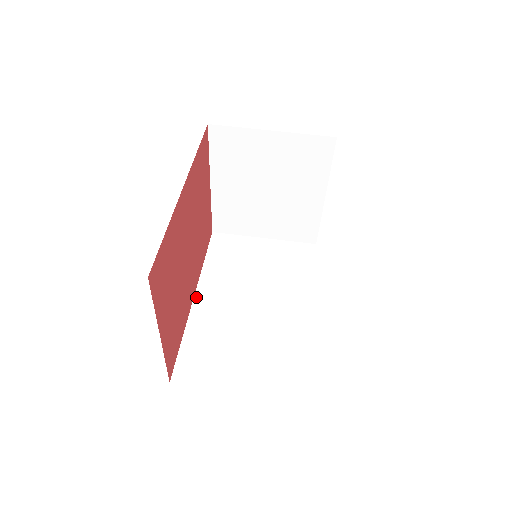
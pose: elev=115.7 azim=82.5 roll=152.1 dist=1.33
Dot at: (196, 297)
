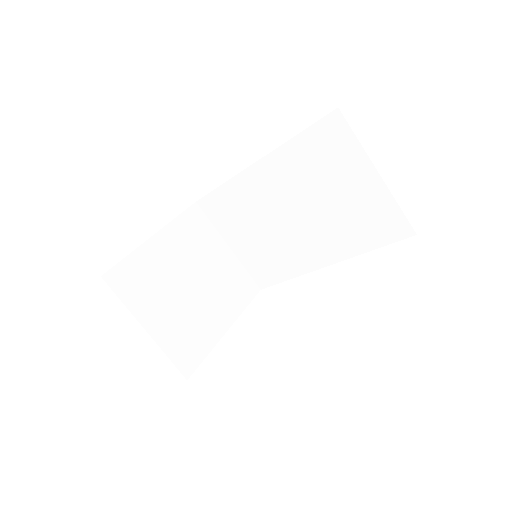
Dot at: (256, 165)
